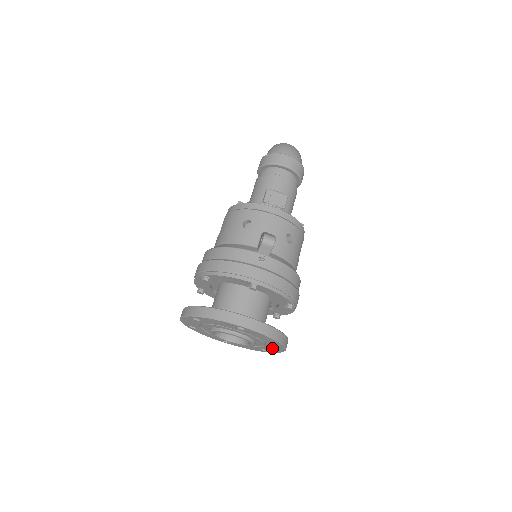
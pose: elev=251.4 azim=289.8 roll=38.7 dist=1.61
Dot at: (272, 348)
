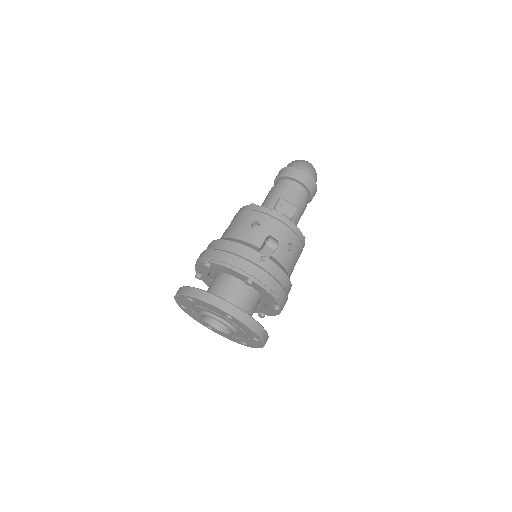
Dot at: (252, 342)
